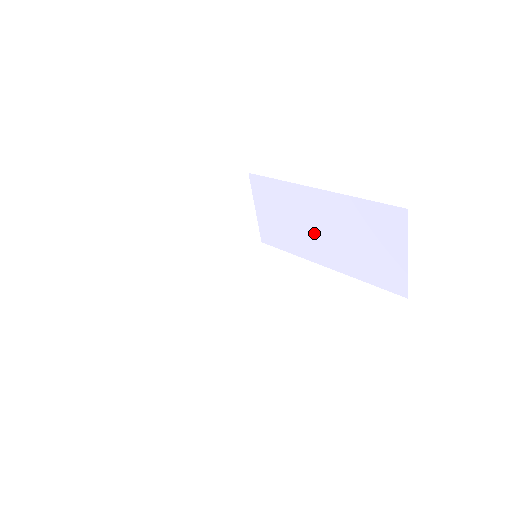
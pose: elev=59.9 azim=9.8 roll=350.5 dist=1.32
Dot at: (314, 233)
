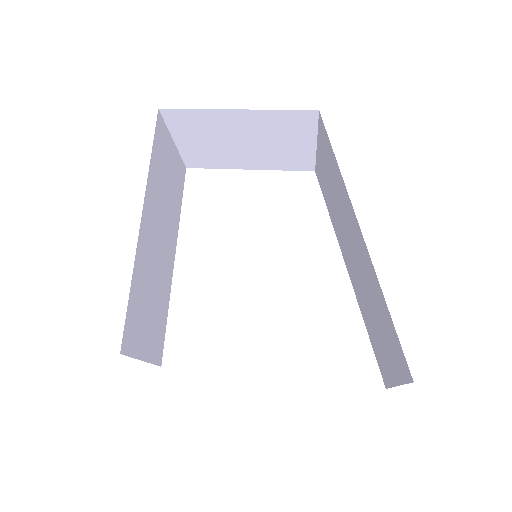
Dot at: (349, 246)
